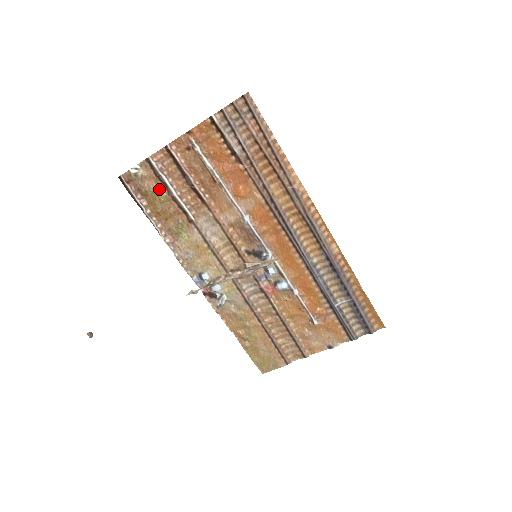
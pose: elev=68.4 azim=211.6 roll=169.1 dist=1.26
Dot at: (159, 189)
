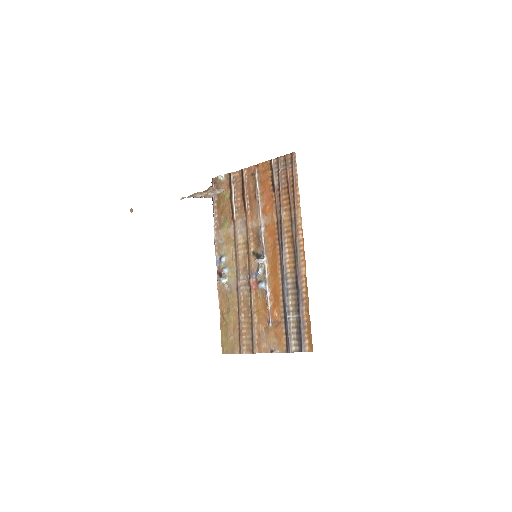
Dot at: (227, 193)
